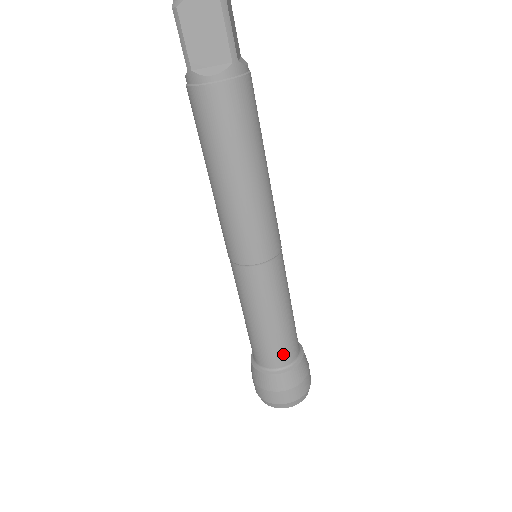
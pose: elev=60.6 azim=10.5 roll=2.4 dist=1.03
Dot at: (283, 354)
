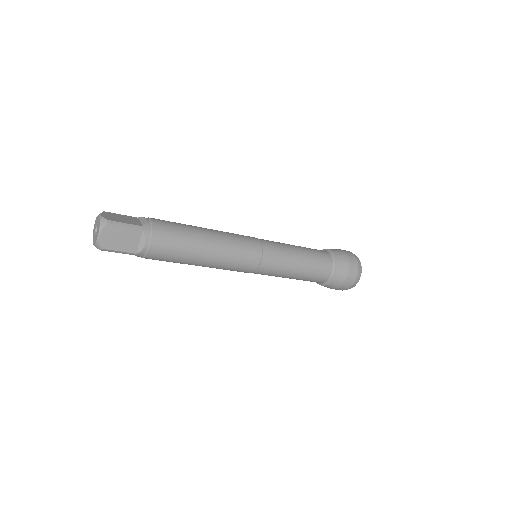
Dot at: (312, 281)
